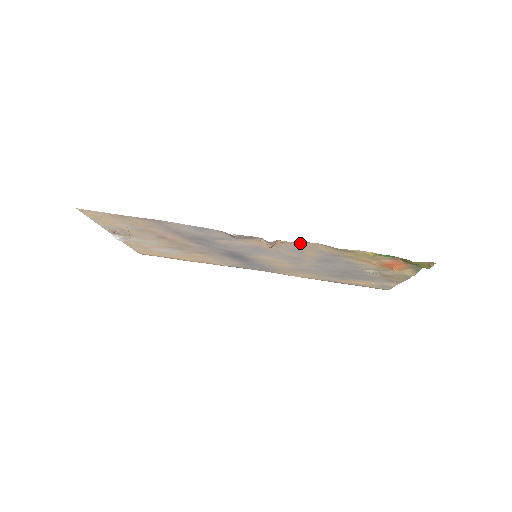
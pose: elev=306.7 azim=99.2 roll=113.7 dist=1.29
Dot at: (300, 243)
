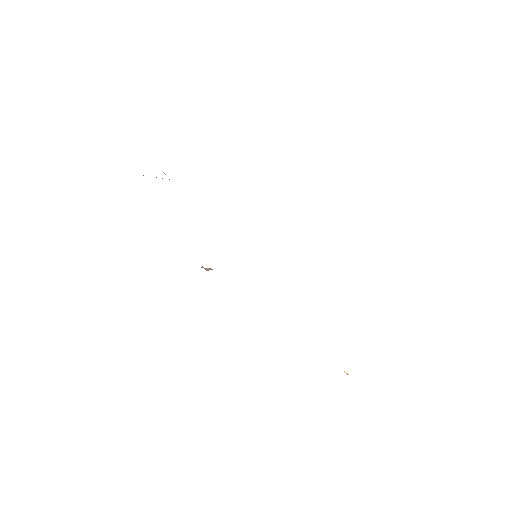
Dot at: occluded
